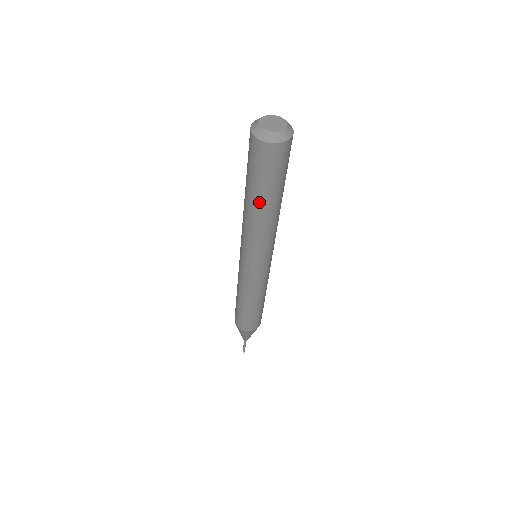
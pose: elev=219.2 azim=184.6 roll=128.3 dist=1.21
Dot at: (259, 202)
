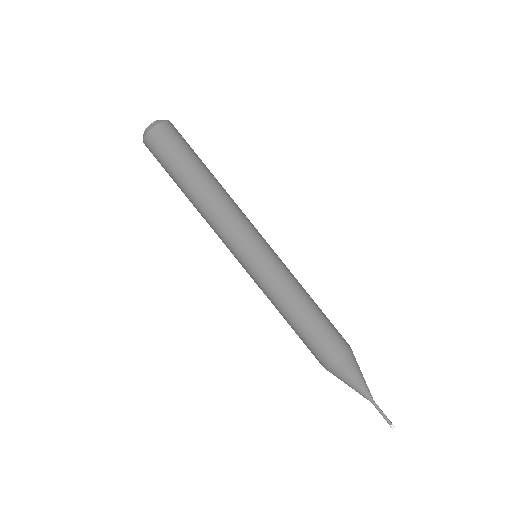
Dot at: (187, 186)
